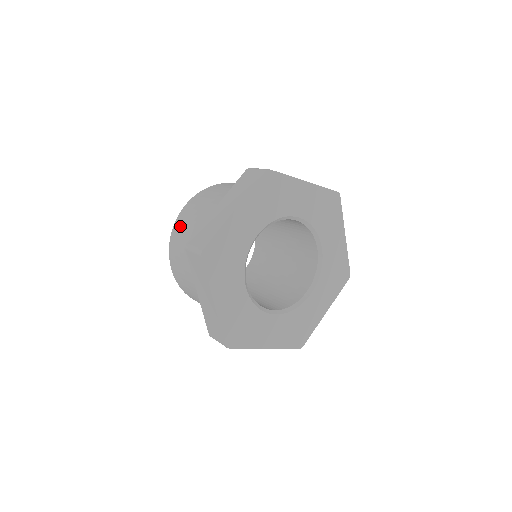
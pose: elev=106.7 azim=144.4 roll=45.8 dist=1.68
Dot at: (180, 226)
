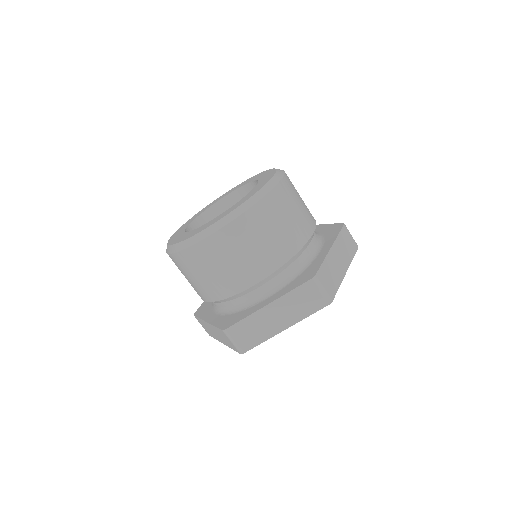
Dot at: (206, 257)
